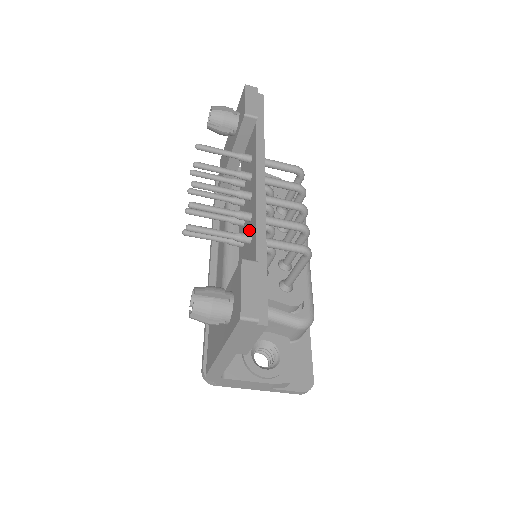
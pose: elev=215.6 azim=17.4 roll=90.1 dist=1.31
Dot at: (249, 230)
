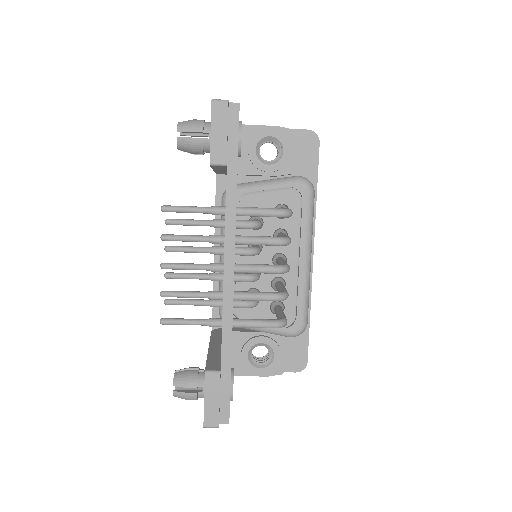
Dot at: occluded
